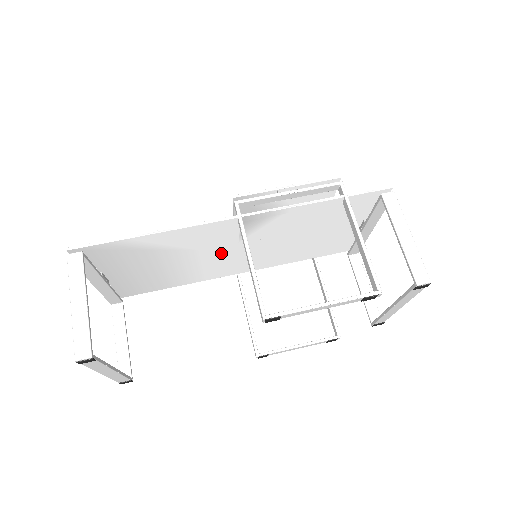
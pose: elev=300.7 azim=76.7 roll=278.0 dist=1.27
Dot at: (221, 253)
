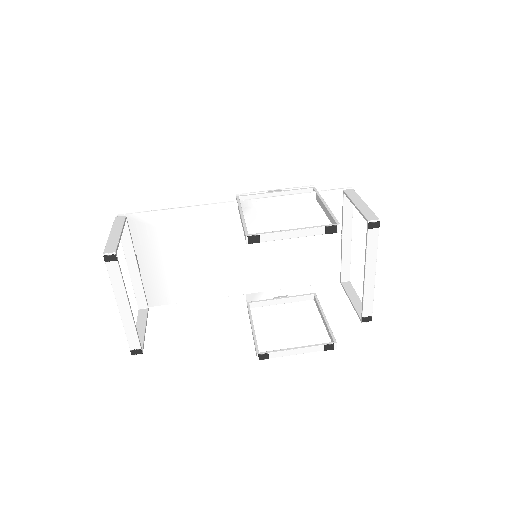
Dot at: (228, 253)
